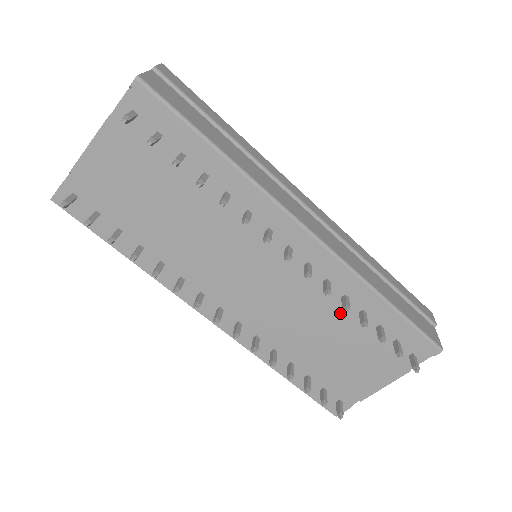
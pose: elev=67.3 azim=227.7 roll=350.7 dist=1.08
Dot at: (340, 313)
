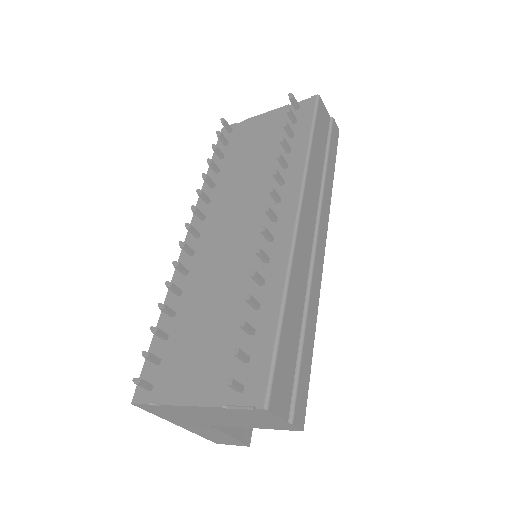
Dot at: occluded
